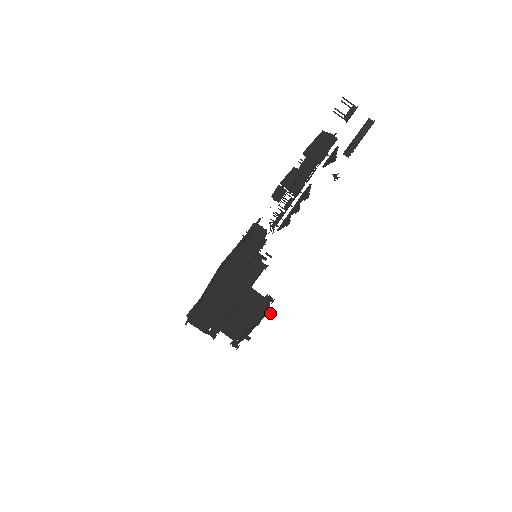
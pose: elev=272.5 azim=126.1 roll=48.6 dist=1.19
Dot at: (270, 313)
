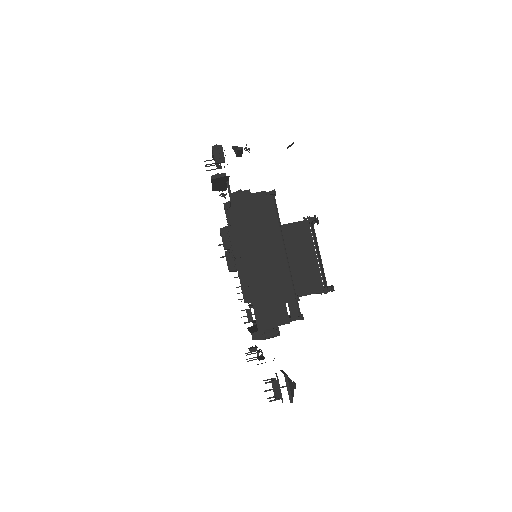
Dot at: occluded
